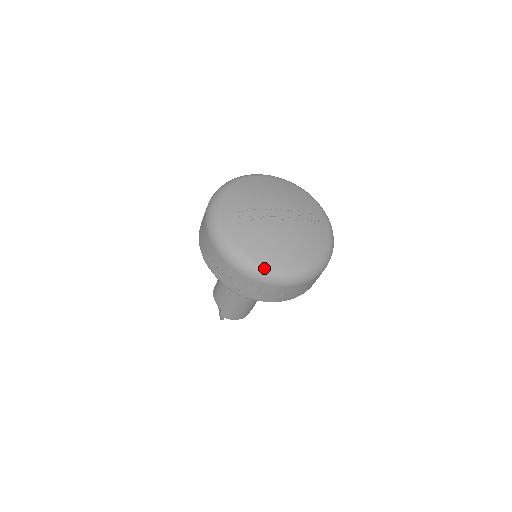
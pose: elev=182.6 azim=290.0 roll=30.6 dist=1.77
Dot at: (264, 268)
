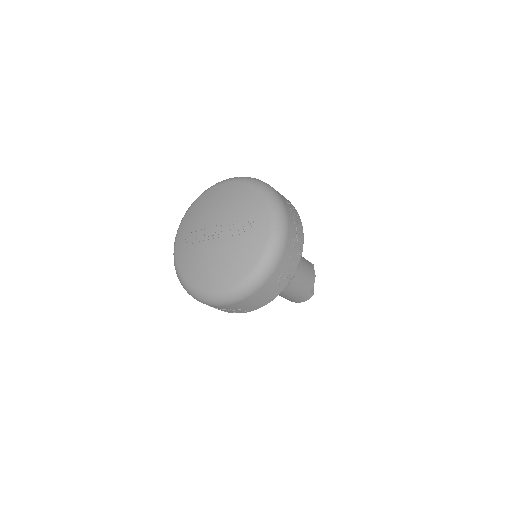
Dot at: (197, 293)
